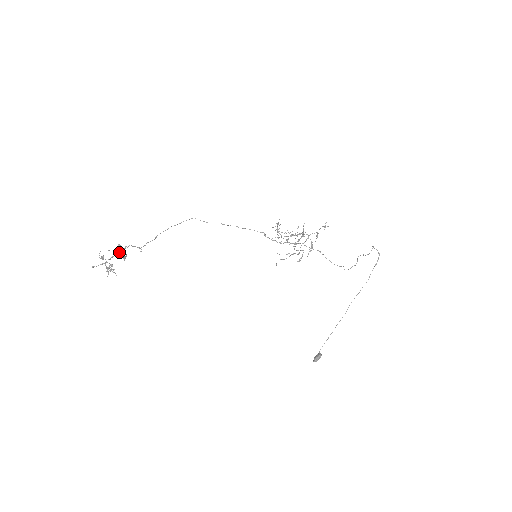
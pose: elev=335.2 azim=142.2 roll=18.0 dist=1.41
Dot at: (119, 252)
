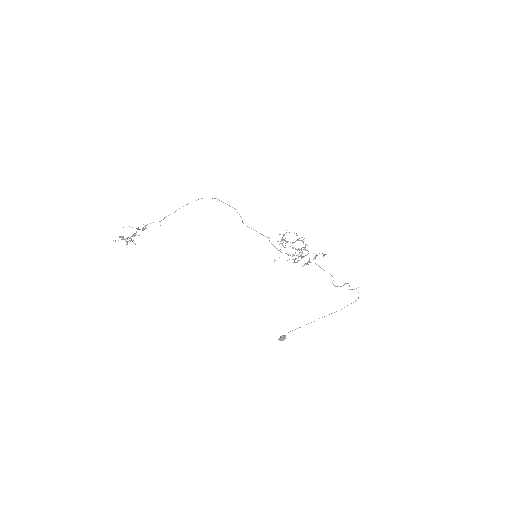
Dot at: occluded
